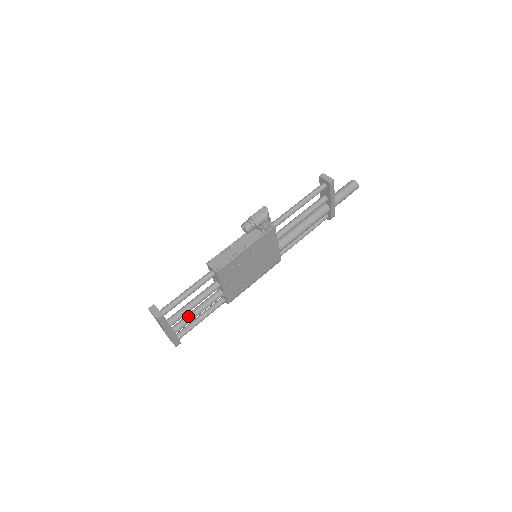
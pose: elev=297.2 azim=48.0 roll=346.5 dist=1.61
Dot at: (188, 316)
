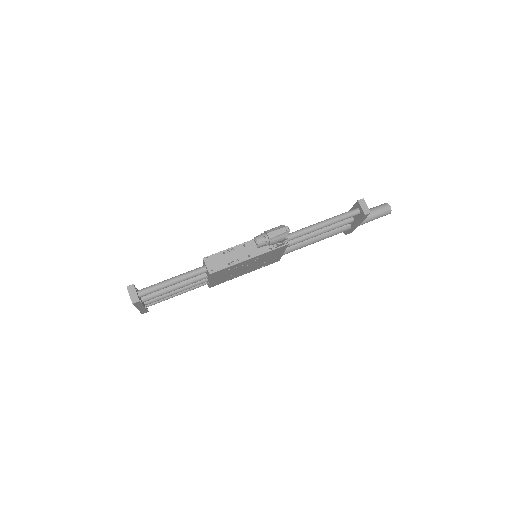
Dot at: occluded
